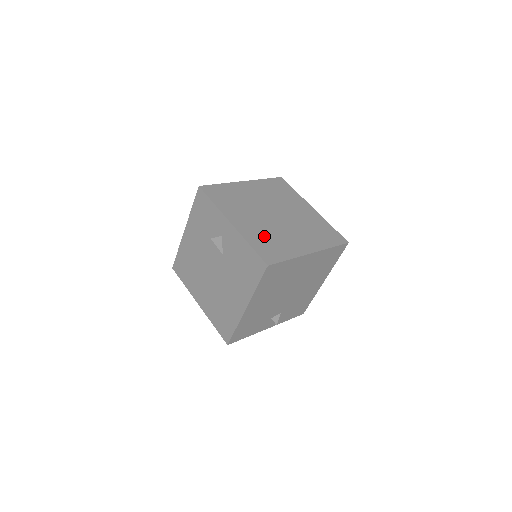
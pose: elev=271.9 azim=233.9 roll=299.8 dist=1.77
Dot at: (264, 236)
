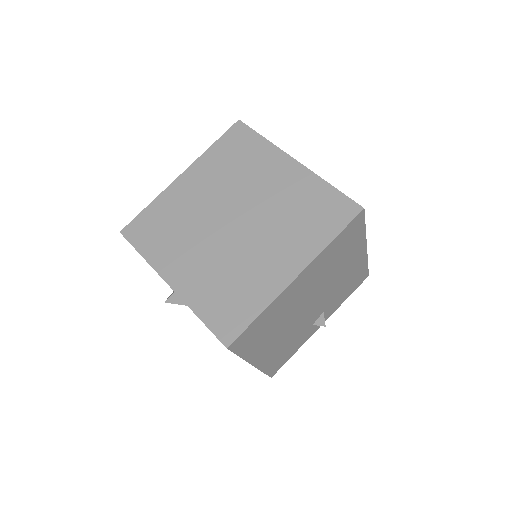
Dot at: (218, 283)
